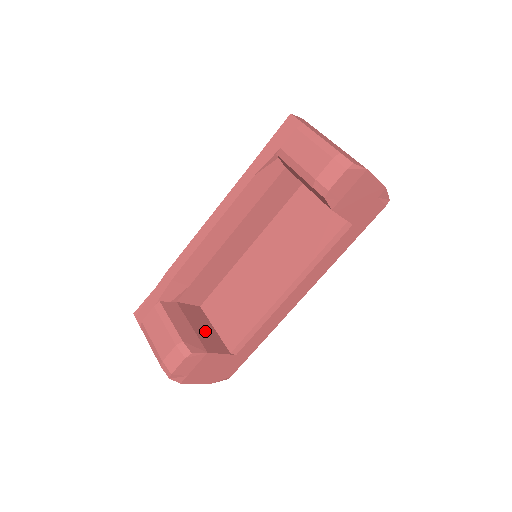
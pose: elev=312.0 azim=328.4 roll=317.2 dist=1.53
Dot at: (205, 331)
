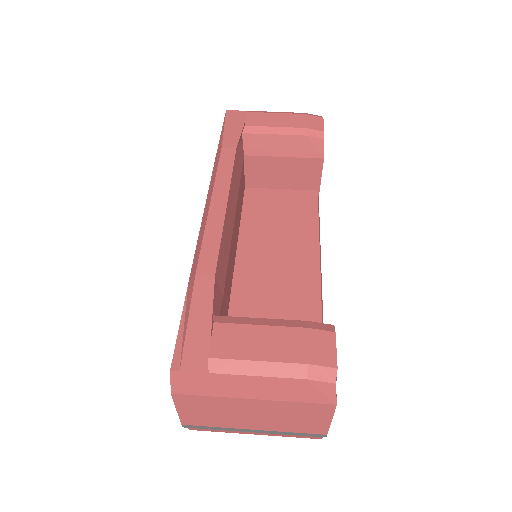
Dot at: occluded
